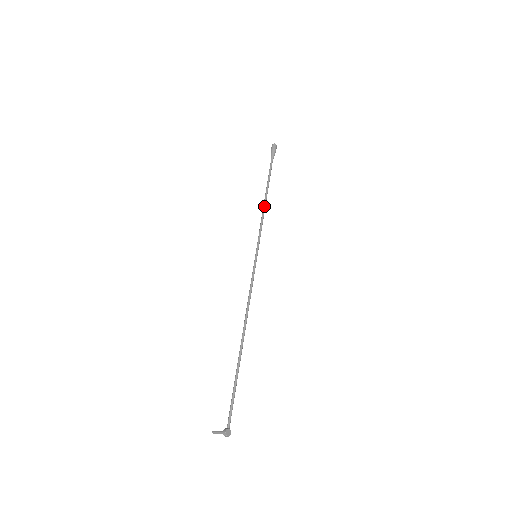
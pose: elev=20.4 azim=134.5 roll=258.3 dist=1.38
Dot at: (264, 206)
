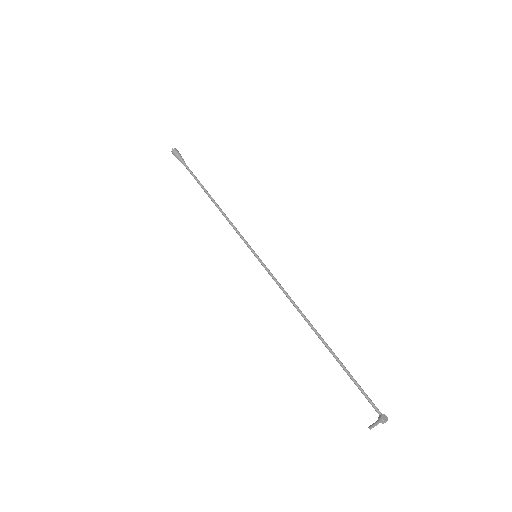
Dot at: (219, 209)
